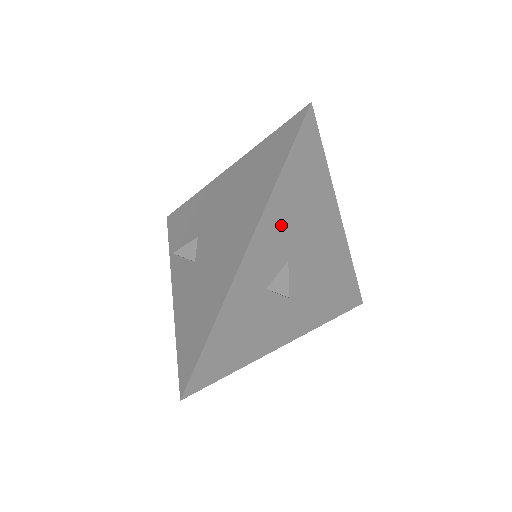
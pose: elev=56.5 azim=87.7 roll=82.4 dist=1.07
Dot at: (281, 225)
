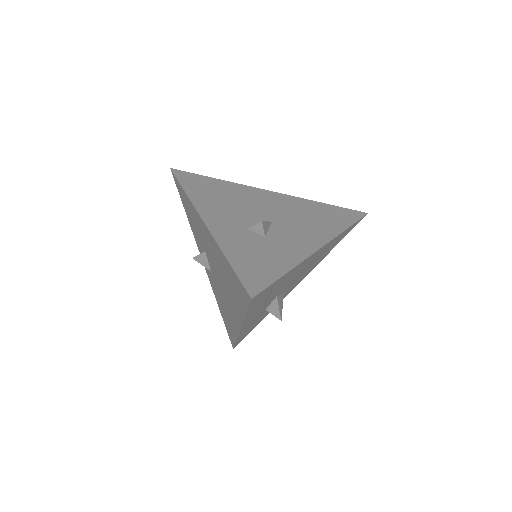
Dot at: (261, 307)
